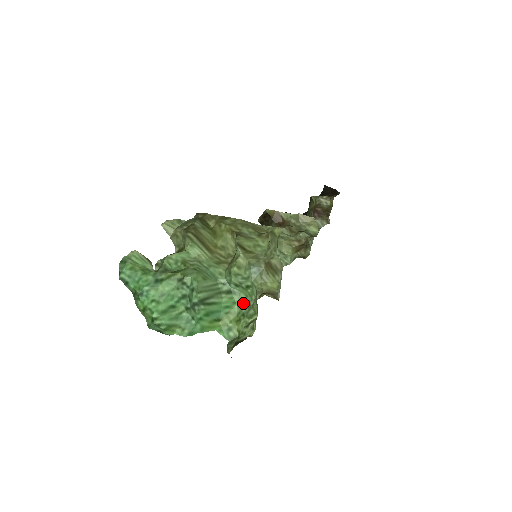
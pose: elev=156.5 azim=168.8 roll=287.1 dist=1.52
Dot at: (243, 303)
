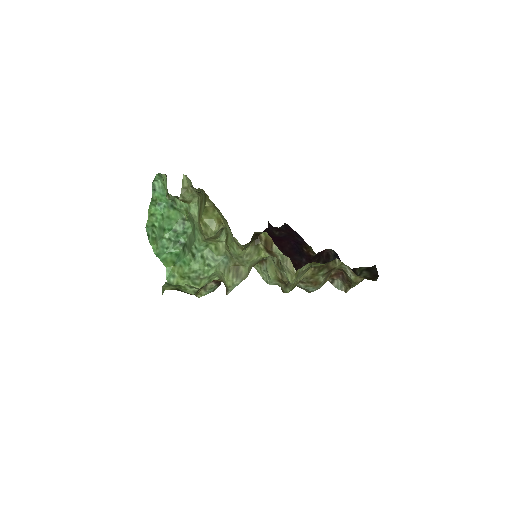
Dot at: (194, 270)
